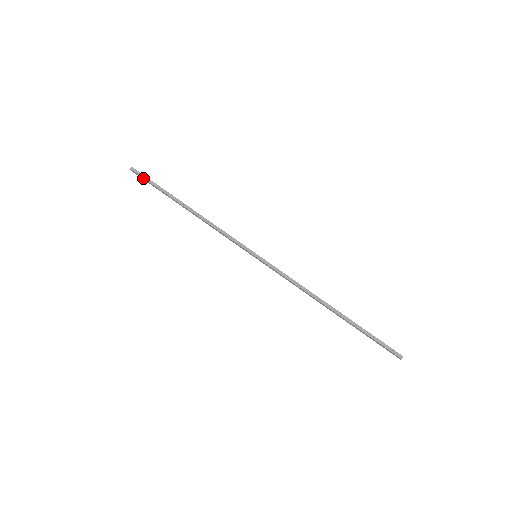
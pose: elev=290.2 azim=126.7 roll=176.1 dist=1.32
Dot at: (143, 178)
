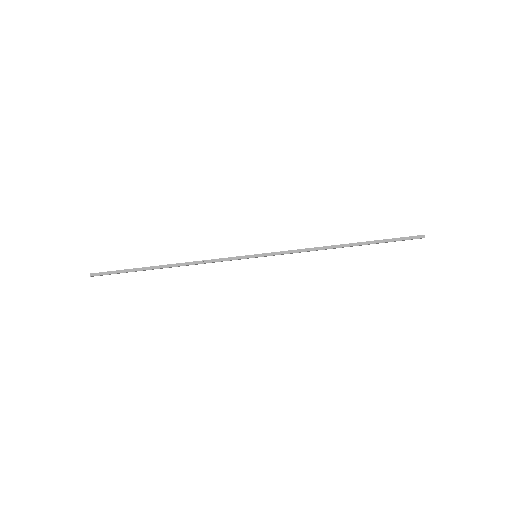
Dot at: (109, 274)
